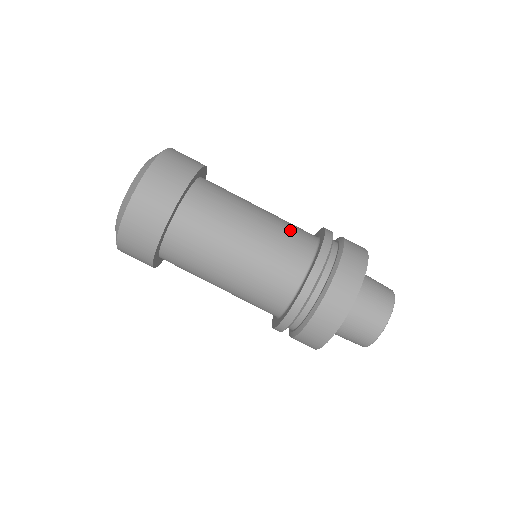
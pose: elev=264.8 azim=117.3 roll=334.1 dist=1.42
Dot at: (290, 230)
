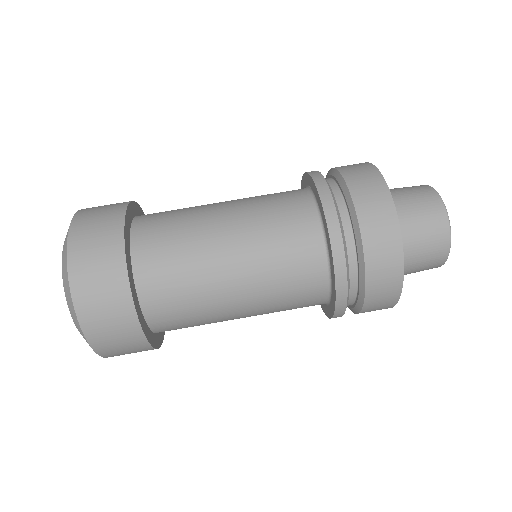
Dot at: occluded
